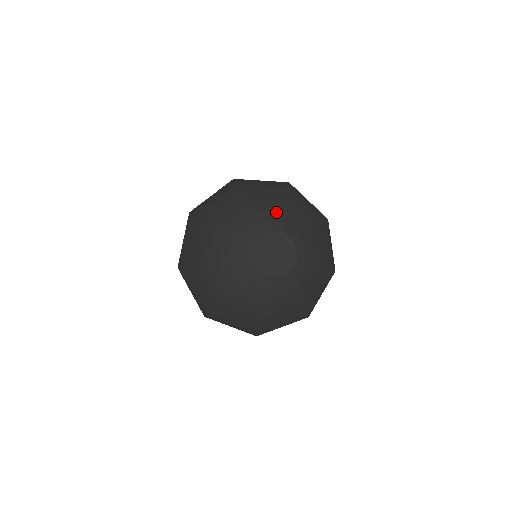
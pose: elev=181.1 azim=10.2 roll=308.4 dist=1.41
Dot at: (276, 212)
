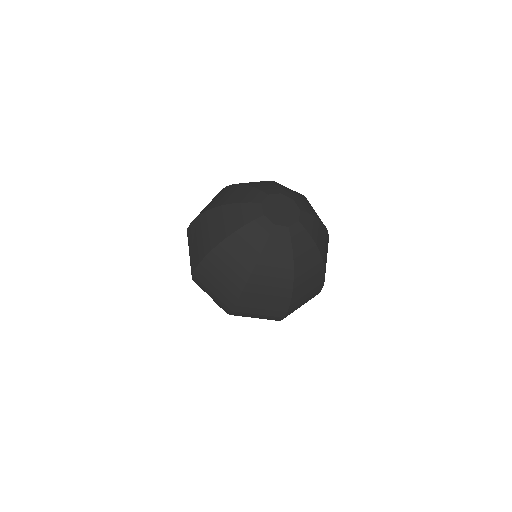
Dot at: (268, 185)
